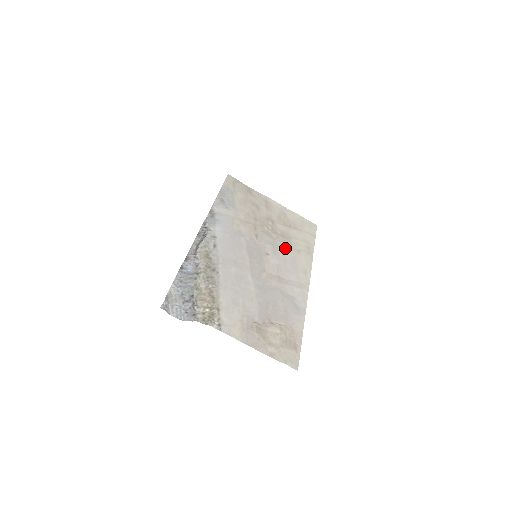
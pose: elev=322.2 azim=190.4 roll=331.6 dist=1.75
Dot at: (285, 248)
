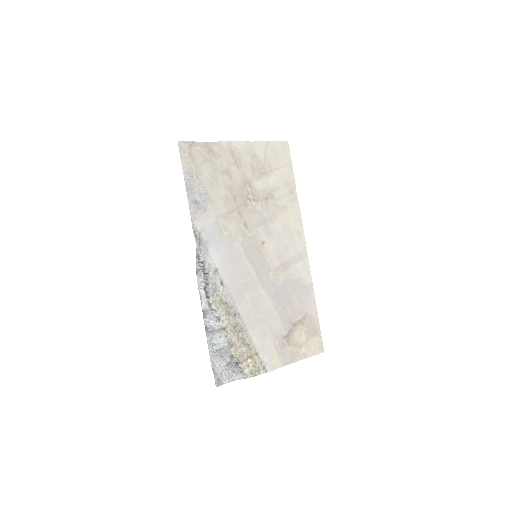
Dot at: (274, 216)
